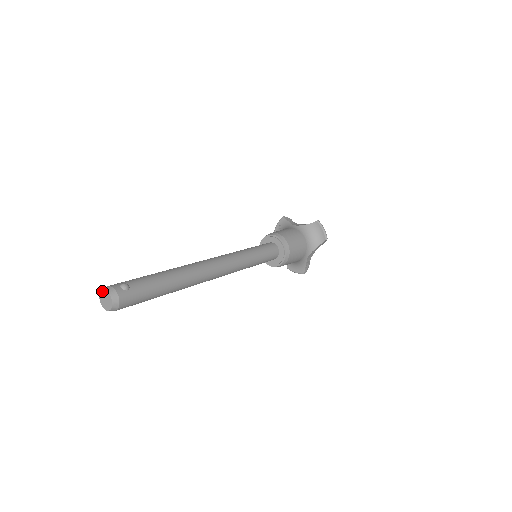
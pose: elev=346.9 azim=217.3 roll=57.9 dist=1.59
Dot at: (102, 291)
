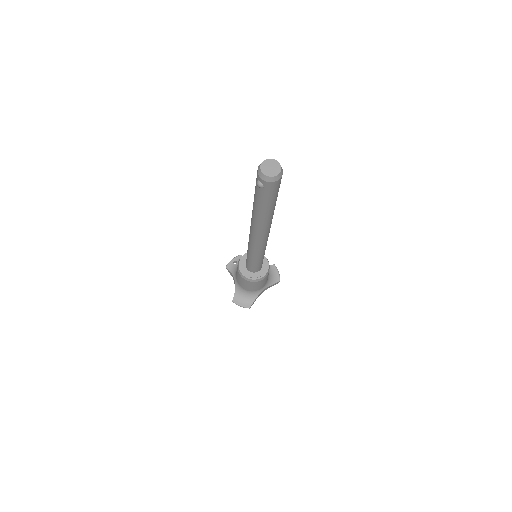
Dot at: (268, 159)
